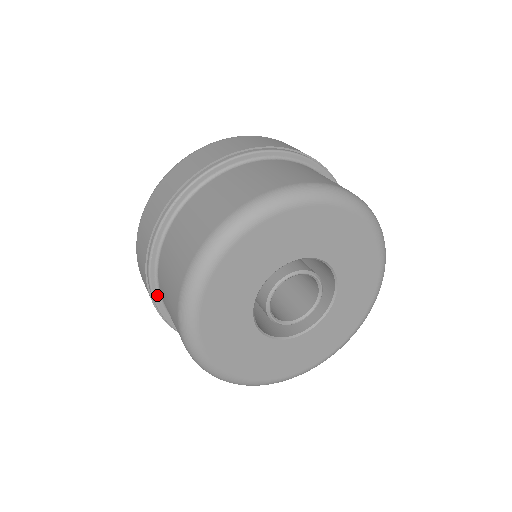
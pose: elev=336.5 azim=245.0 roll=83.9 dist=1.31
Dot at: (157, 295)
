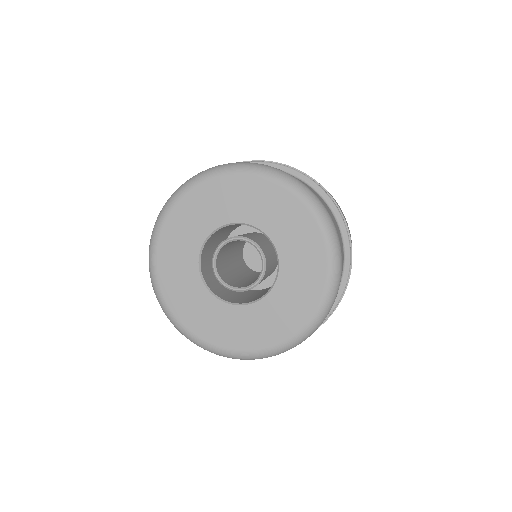
Dot at: occluded
